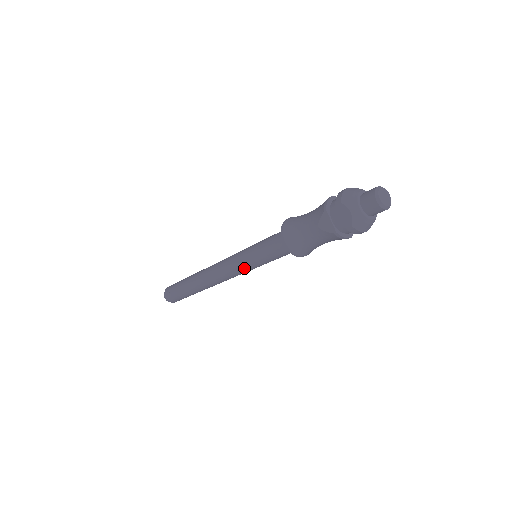
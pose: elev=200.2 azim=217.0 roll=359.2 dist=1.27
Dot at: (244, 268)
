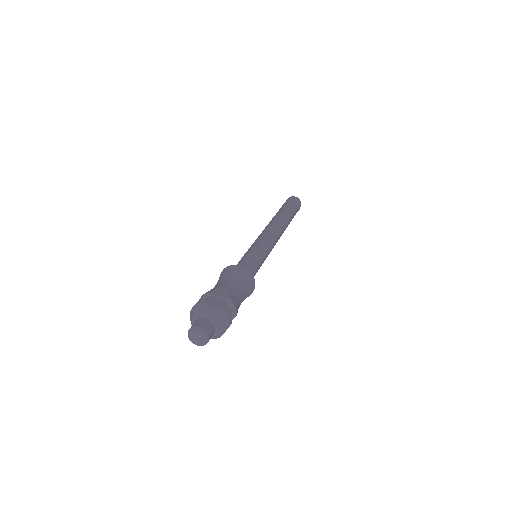
Dot at: occluded
